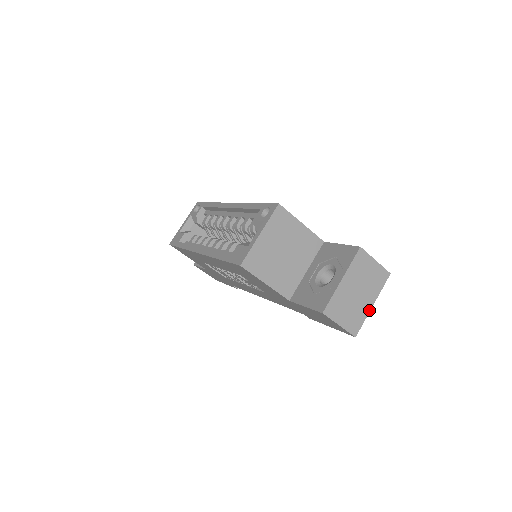
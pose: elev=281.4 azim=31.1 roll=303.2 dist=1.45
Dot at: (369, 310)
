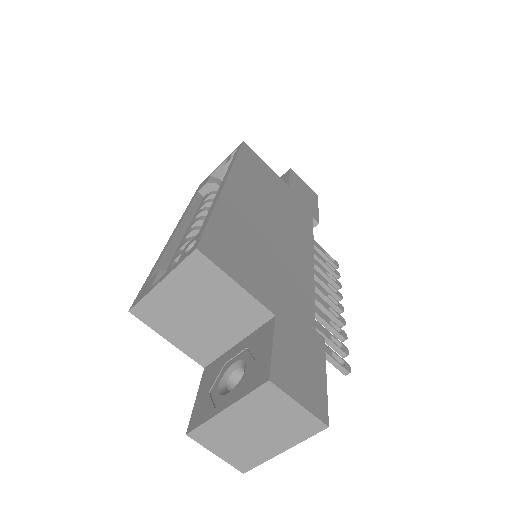
Dot at: (274, 454)
